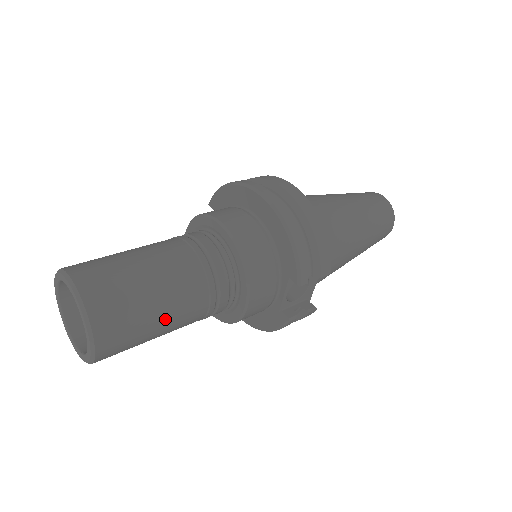
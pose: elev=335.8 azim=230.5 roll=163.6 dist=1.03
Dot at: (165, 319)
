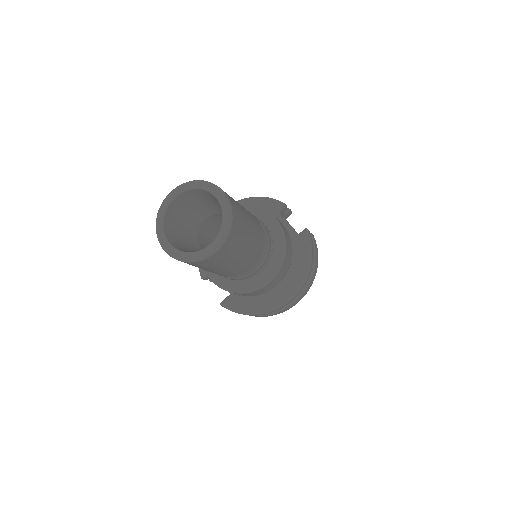
Dot at: occluded
